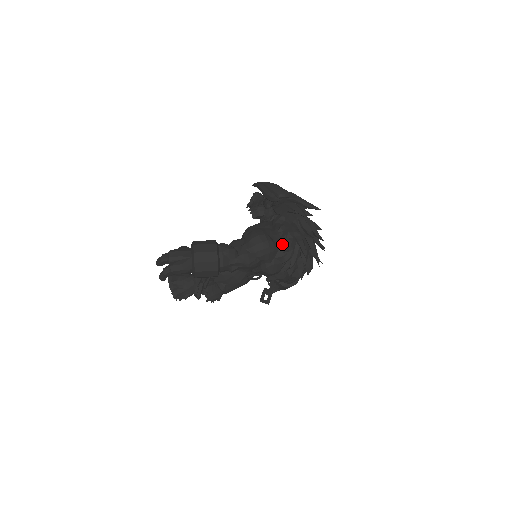
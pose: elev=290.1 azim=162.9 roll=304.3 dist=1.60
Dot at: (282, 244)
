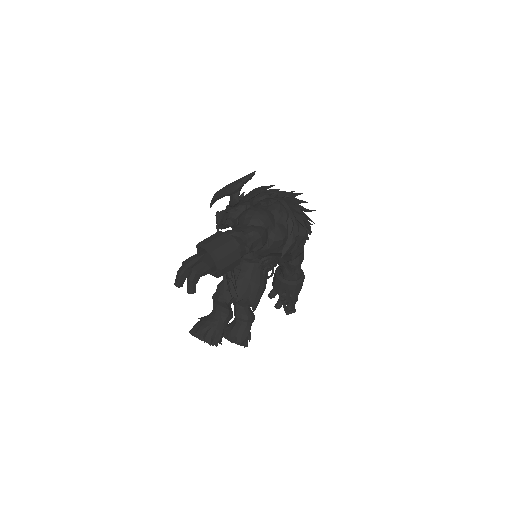
Dot at: (273, 208)
